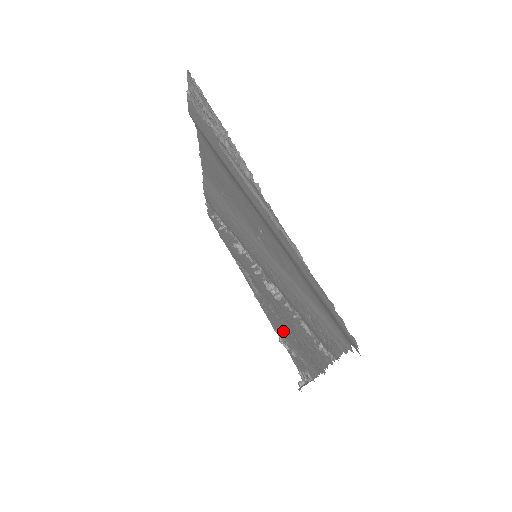
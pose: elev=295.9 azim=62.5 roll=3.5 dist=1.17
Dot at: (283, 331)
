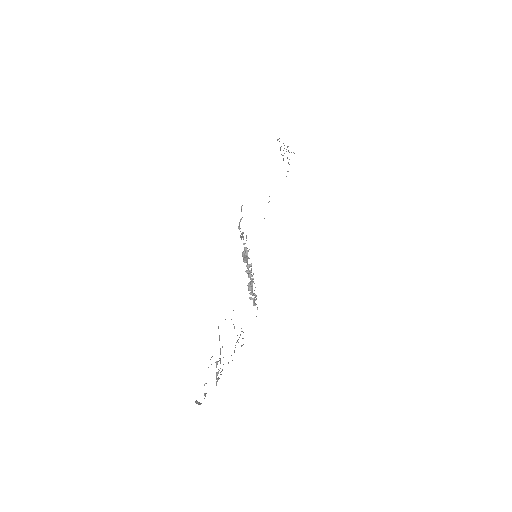
Dot at: occluded
